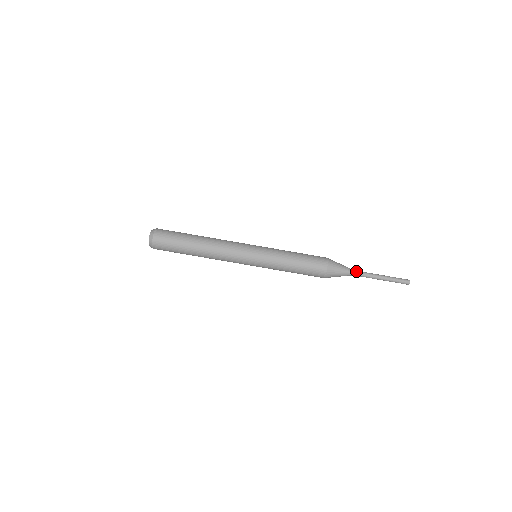
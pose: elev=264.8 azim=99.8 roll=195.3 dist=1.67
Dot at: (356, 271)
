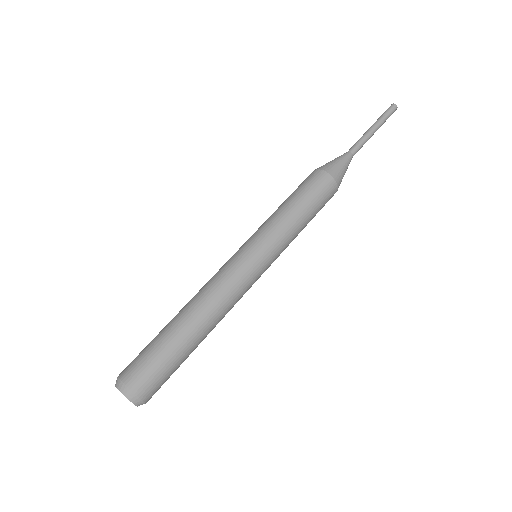
Dot at: (348, 151)
